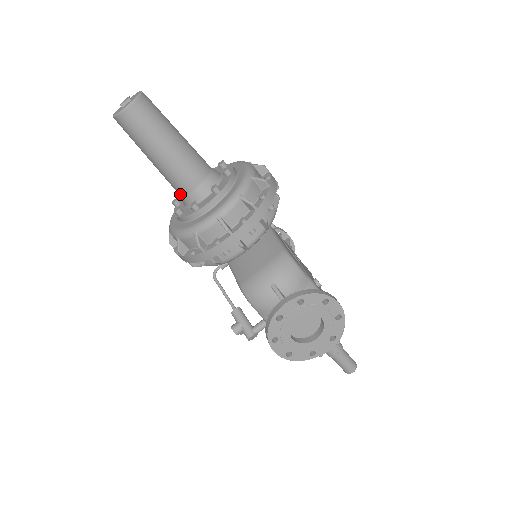
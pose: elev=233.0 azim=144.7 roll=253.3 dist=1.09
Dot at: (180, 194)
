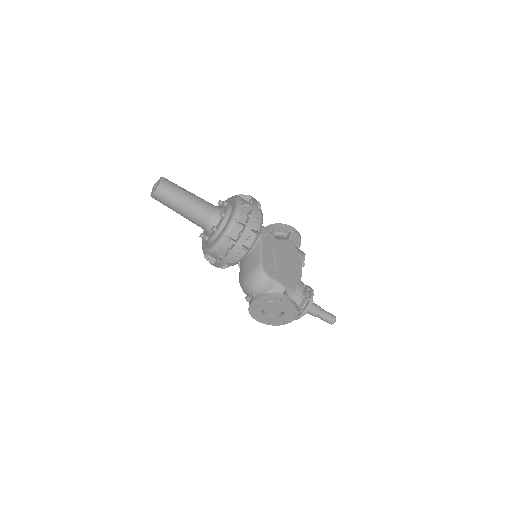
Dot at: occluded
